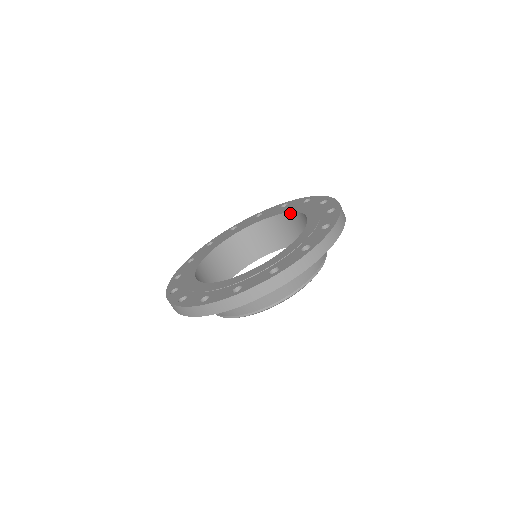
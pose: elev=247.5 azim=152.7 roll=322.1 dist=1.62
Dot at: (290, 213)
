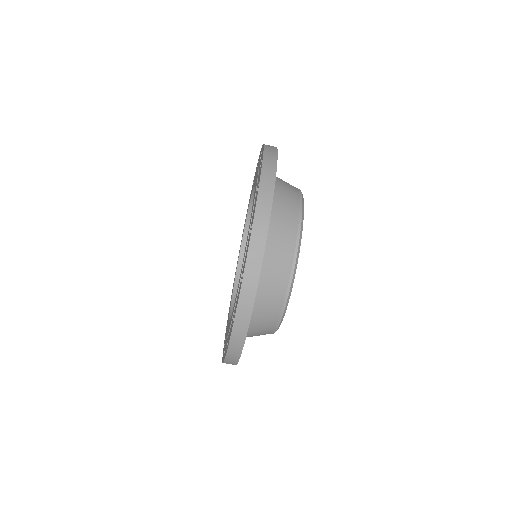
Dot at: occluded
